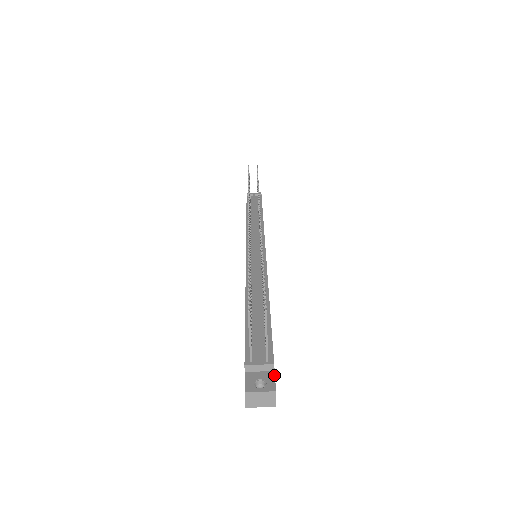
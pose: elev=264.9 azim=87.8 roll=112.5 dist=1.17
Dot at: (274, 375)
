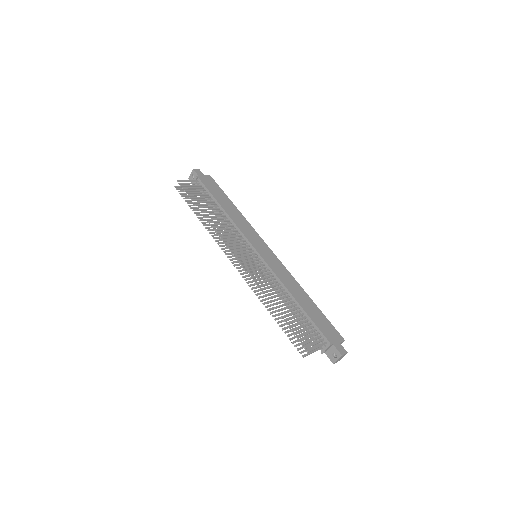
Dot at: (335, 347)
